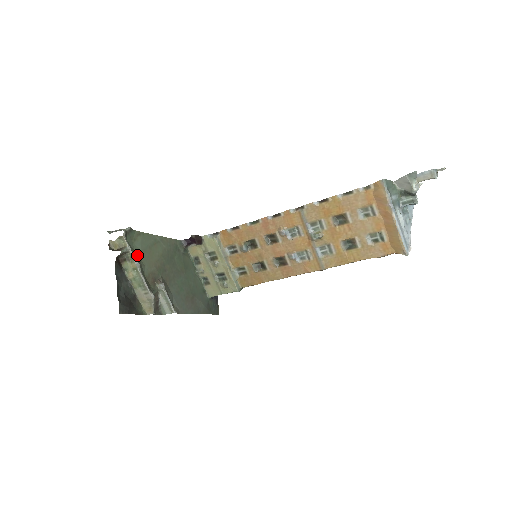
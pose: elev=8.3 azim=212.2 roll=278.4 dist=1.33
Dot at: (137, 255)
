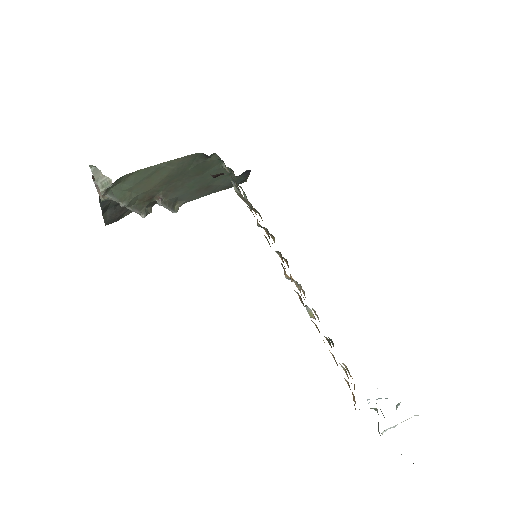
Dot at: (126, 192)
